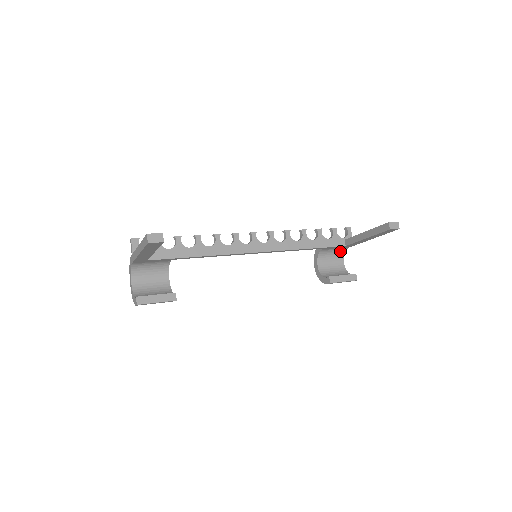
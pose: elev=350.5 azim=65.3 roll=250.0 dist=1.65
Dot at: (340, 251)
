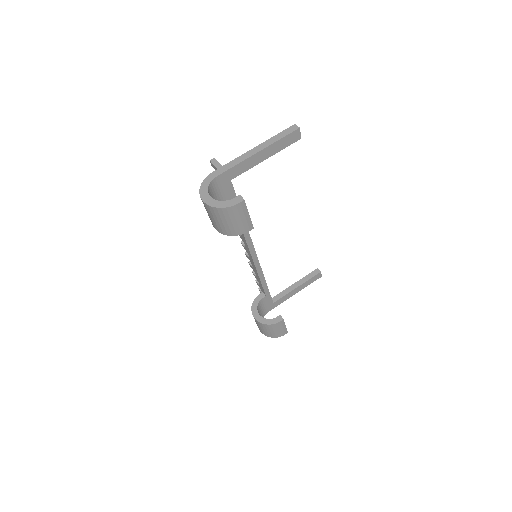
Dot at: (263, 314)
